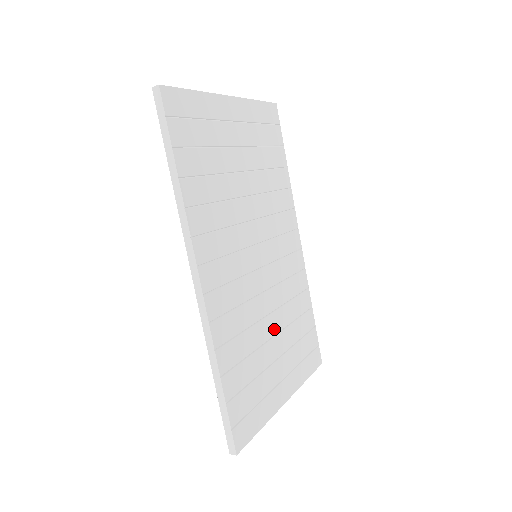
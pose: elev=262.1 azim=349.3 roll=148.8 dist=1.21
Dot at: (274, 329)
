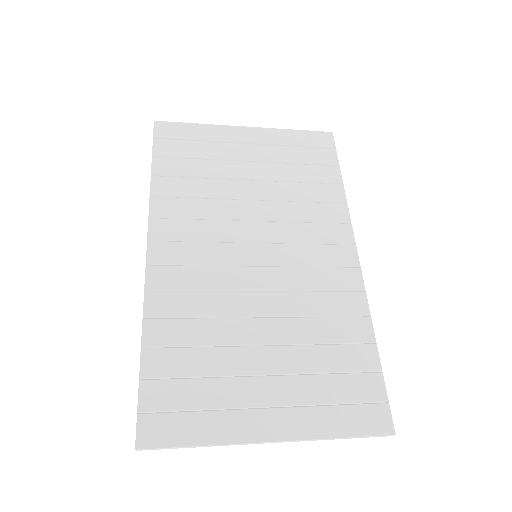
Dot at: (266, 337)
